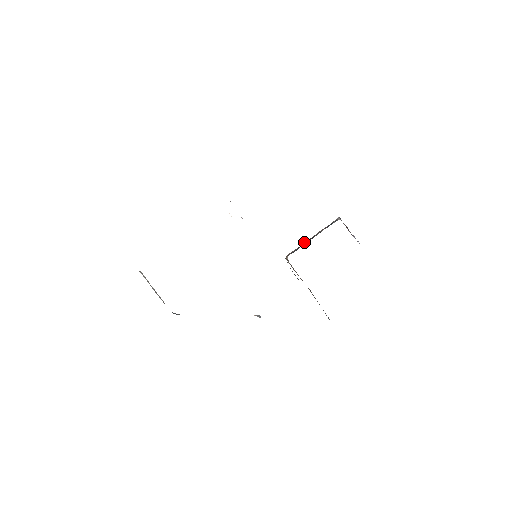
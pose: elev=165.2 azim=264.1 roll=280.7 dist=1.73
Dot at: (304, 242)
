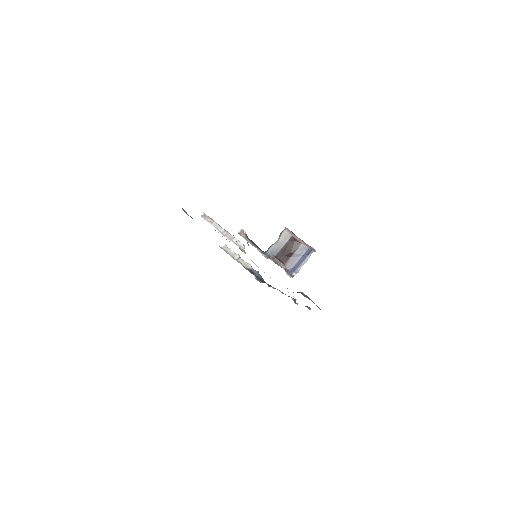
Dot at: occluded
